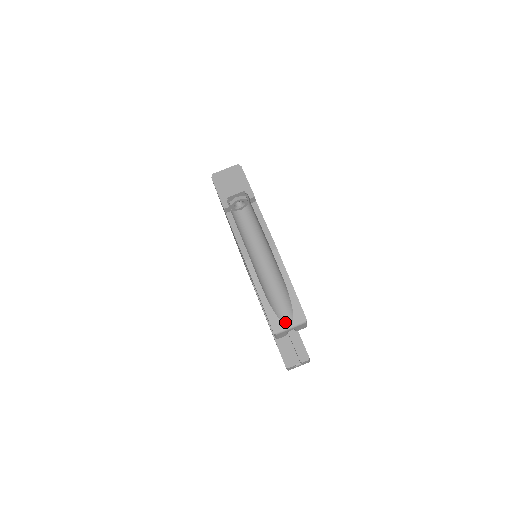
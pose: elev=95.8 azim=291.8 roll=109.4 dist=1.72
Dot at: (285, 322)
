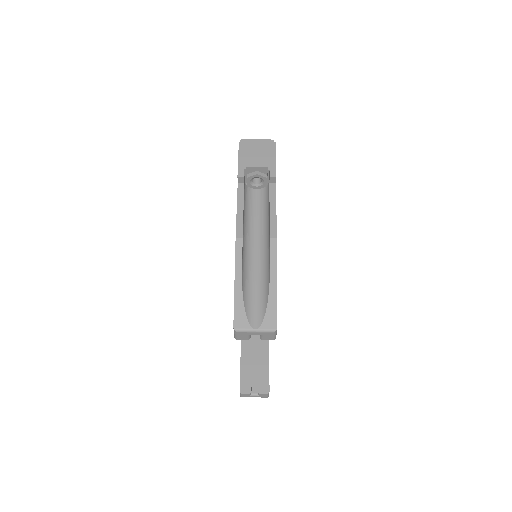
Dot at: (251, 322)
